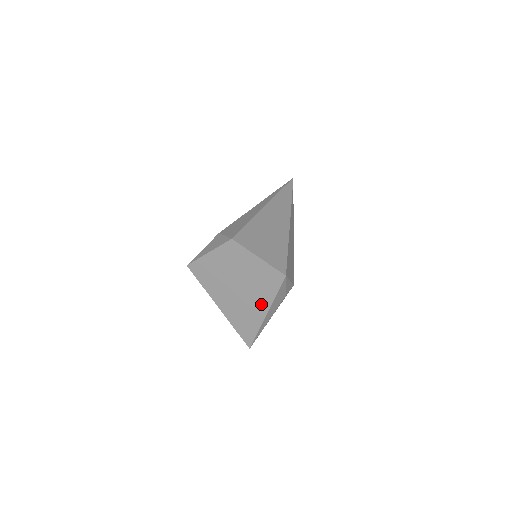
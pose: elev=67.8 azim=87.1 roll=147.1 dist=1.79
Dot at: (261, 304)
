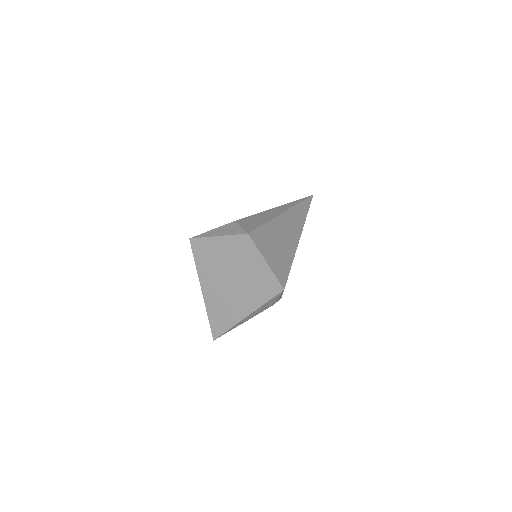
Dot at: (246, 305)
